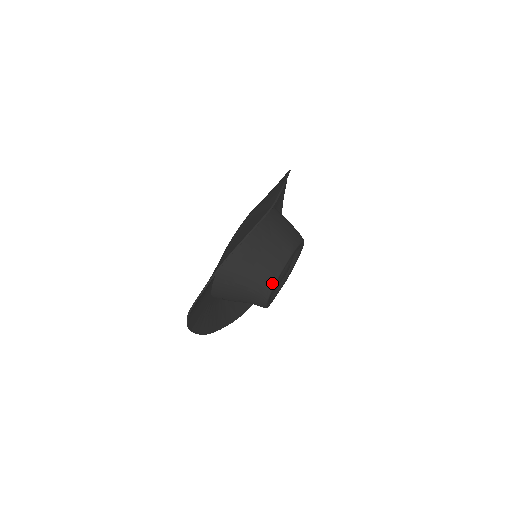
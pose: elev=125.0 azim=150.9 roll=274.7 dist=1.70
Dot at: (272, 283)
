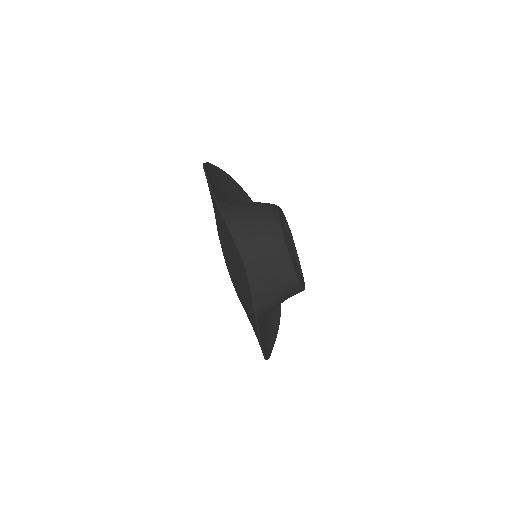
Dot at: (295, 281)
